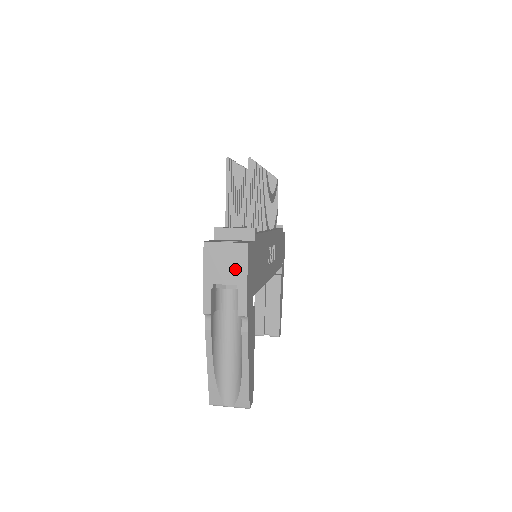
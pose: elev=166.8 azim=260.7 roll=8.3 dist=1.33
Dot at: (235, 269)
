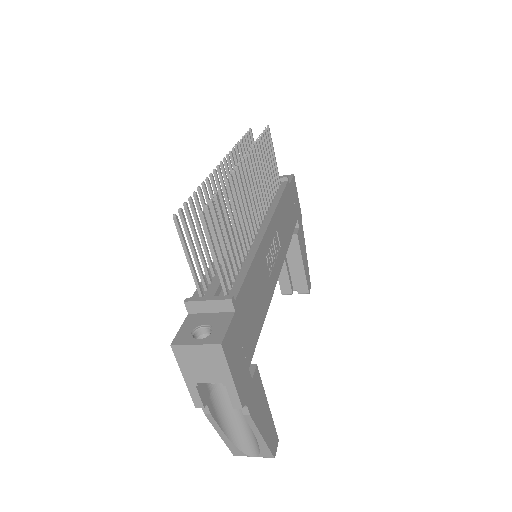
Dot at: (215, 369)
